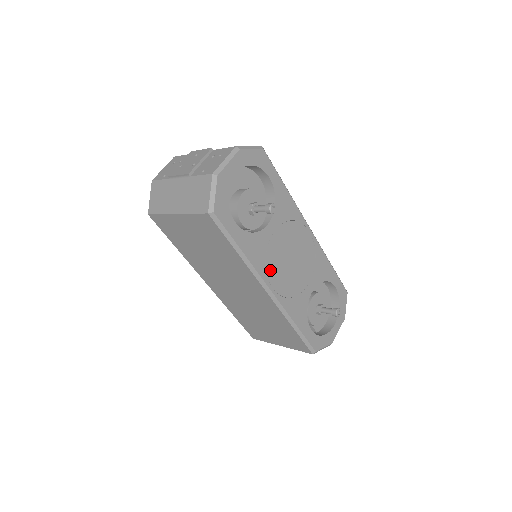
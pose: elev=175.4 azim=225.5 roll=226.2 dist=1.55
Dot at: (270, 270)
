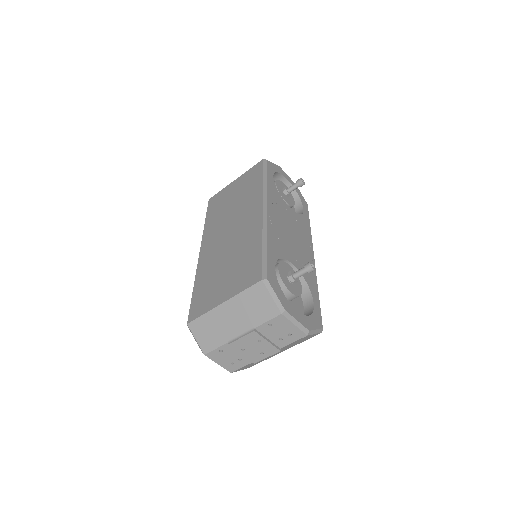
Dot at: (274, 208)
